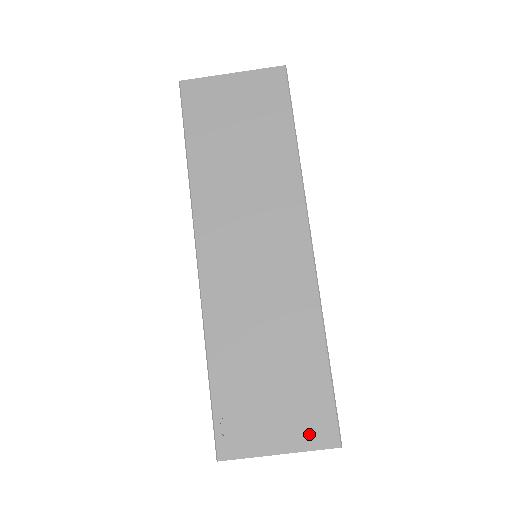
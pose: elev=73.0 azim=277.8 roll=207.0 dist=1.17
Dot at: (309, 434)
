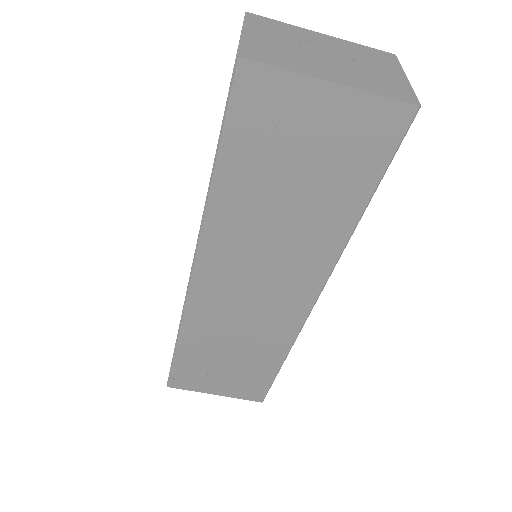
Dot at: (242, 393)
